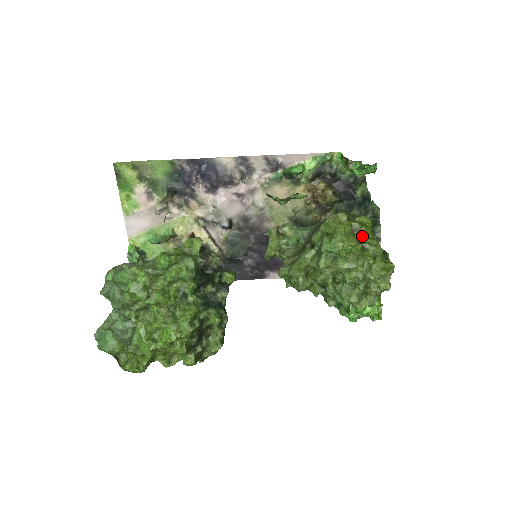
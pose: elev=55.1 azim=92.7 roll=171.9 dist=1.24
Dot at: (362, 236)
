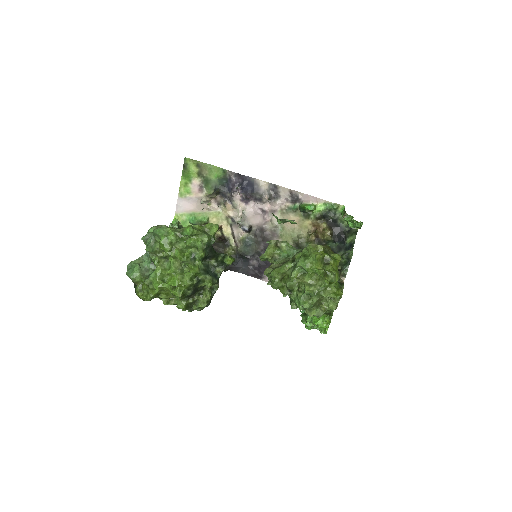
Dot at: (328, 265)
